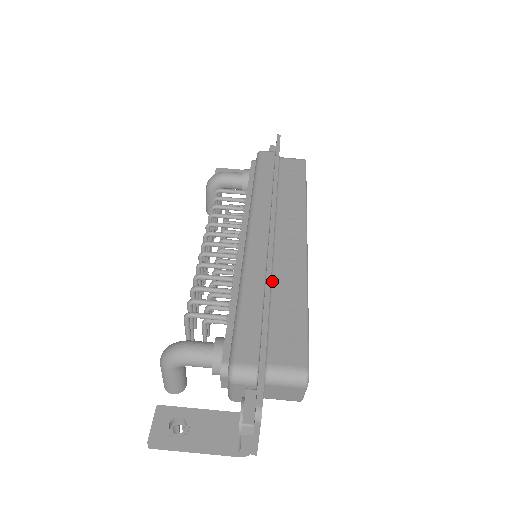
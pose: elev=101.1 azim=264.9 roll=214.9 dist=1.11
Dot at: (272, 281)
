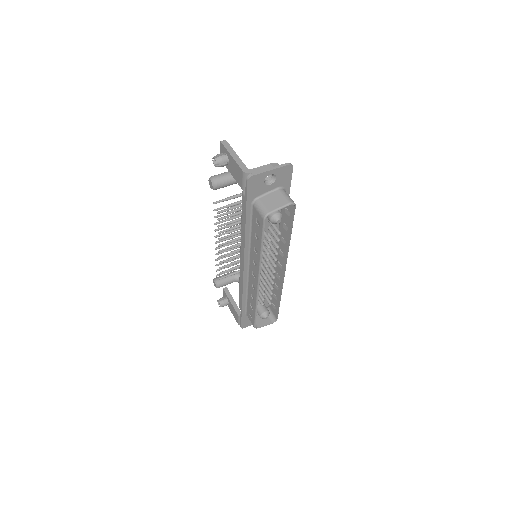
Dot at: occluded
